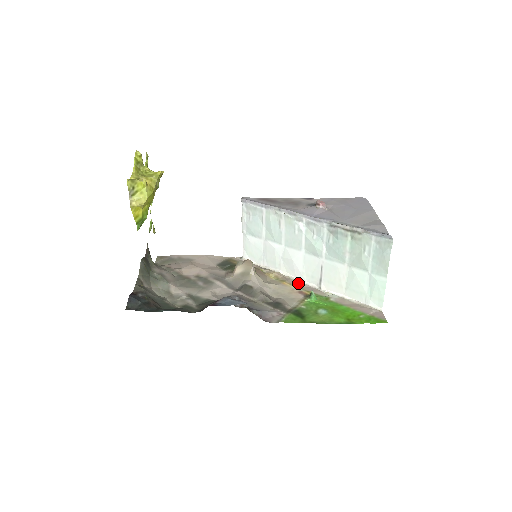
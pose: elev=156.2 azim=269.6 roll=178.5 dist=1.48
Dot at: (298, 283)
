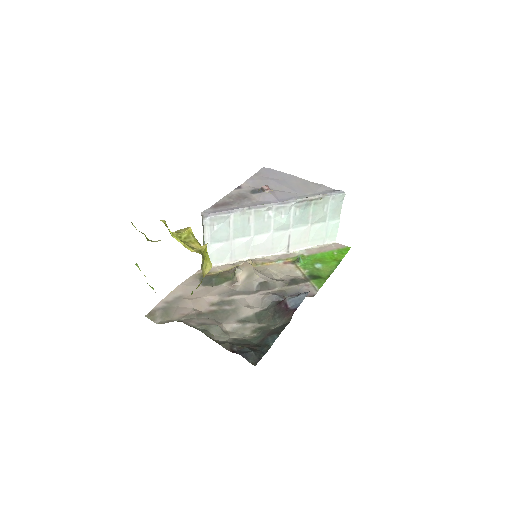
Dot at: (271, 258)
